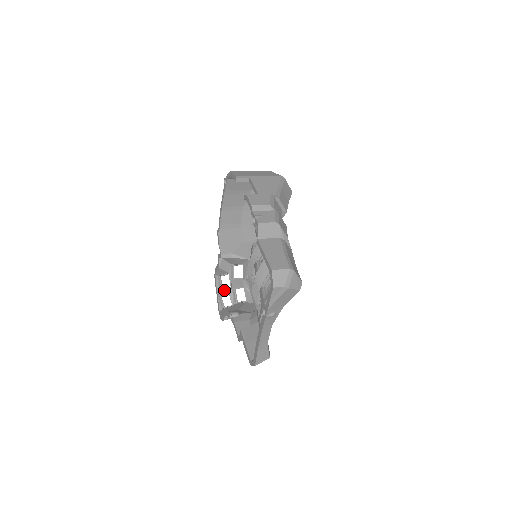
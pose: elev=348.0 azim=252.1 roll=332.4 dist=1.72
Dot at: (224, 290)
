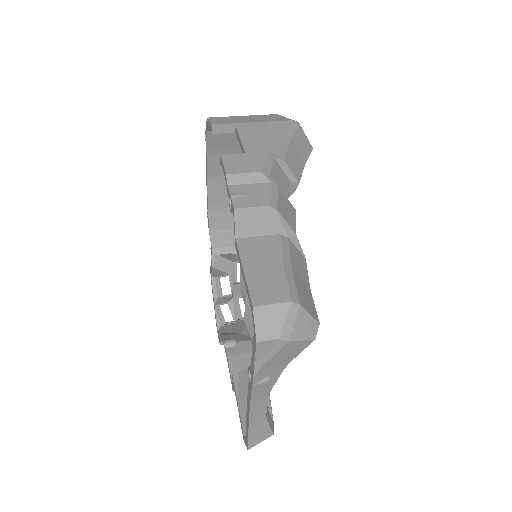
Dot at: (223, 299)
